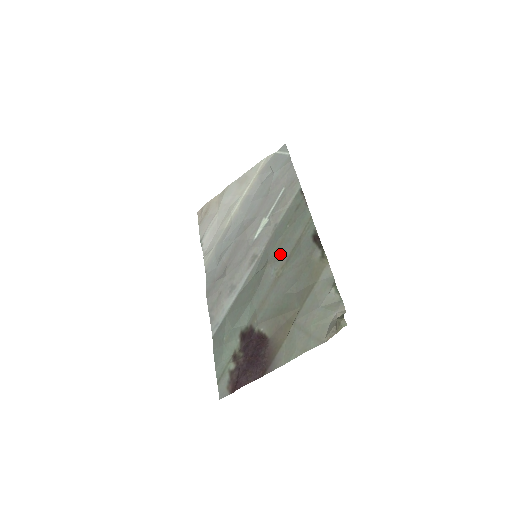
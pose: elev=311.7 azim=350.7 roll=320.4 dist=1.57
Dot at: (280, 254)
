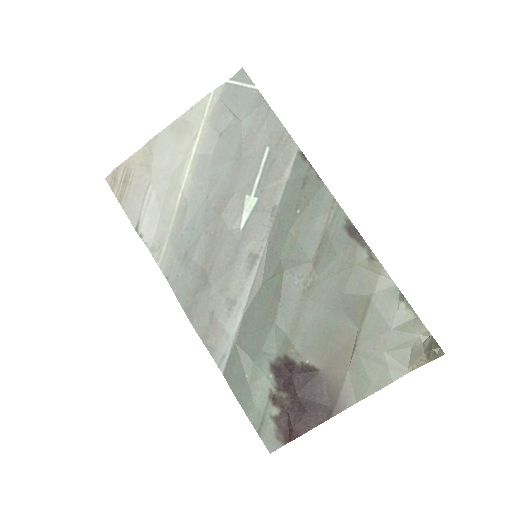
Dot at: (300, 254)
